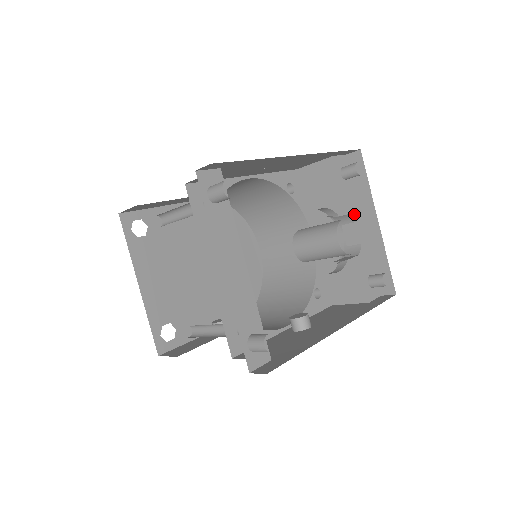
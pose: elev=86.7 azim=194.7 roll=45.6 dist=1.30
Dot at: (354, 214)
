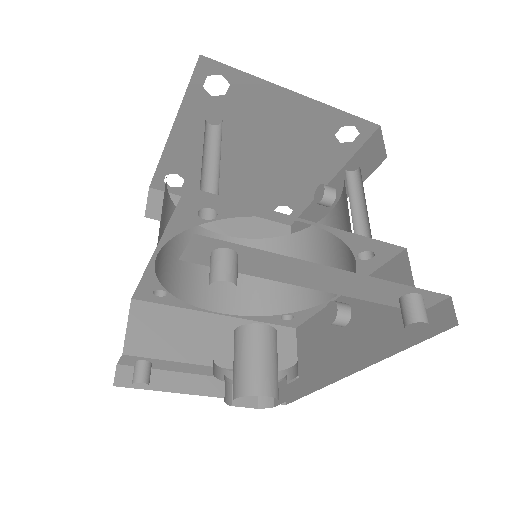
Dot at: (301, 273)
